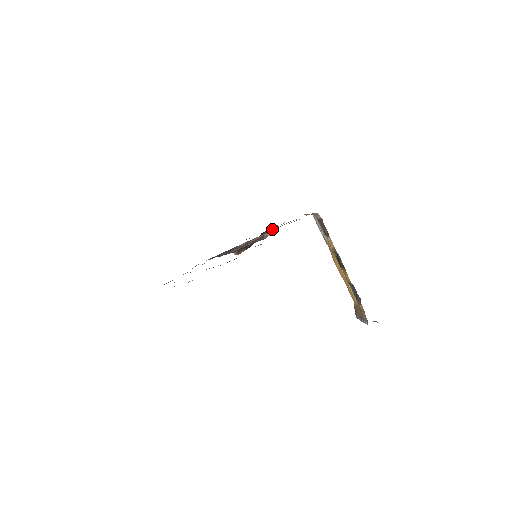
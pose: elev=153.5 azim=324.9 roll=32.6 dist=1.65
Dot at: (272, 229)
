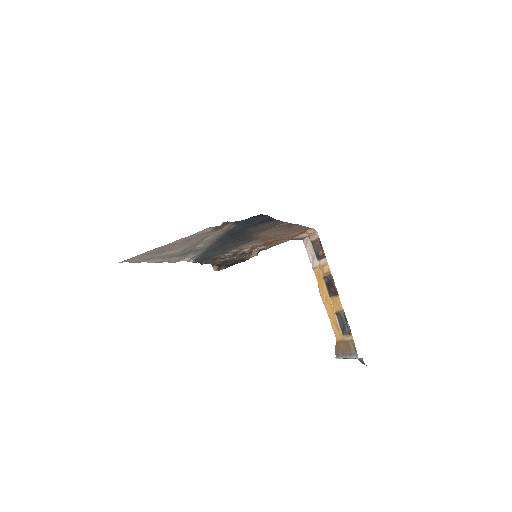
Dot at: (258, 249)
